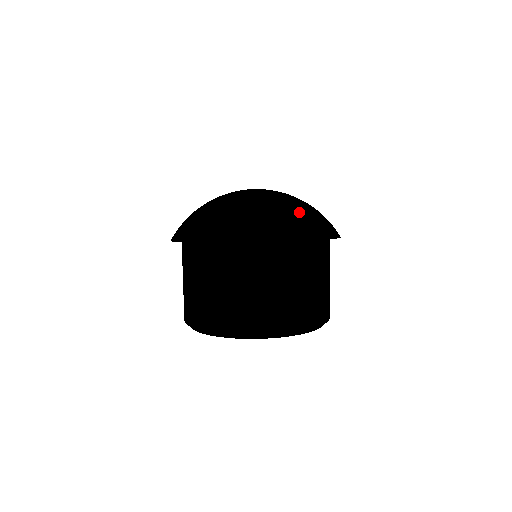
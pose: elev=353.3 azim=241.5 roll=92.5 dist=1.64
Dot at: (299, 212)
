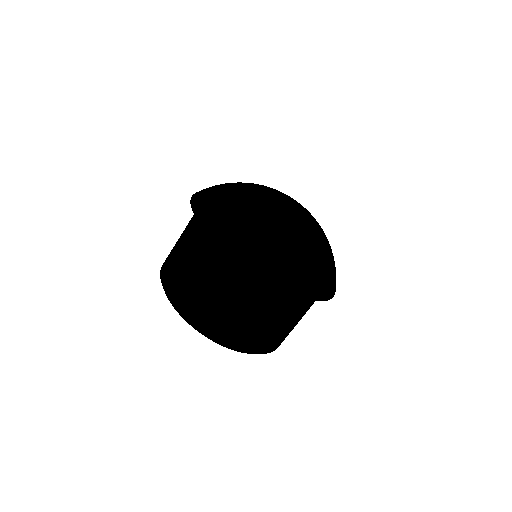
Dot at: (333, 264)
